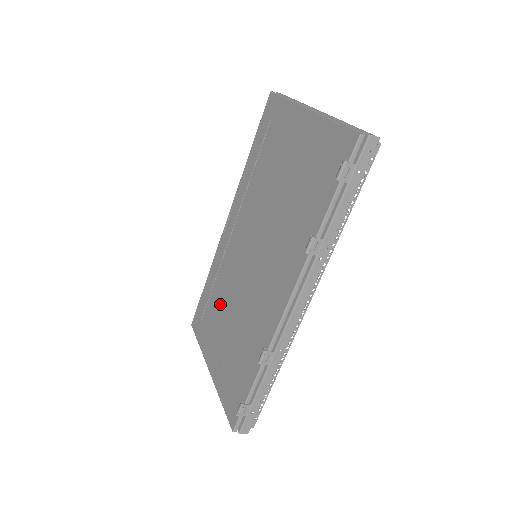
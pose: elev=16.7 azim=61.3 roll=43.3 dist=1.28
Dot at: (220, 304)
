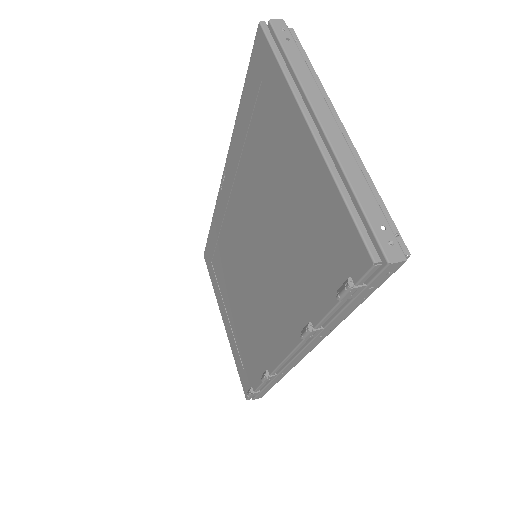
Dot at: (226, 270)
